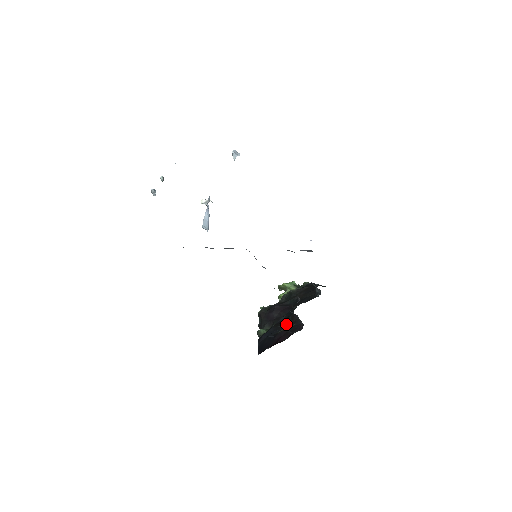
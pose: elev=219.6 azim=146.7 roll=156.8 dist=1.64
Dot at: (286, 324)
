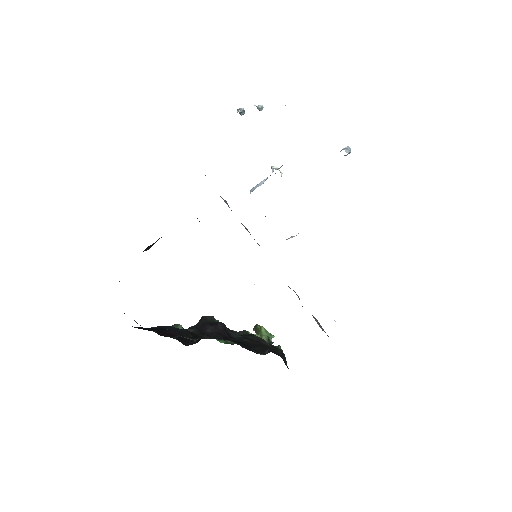
Dot at: (195, 338)
